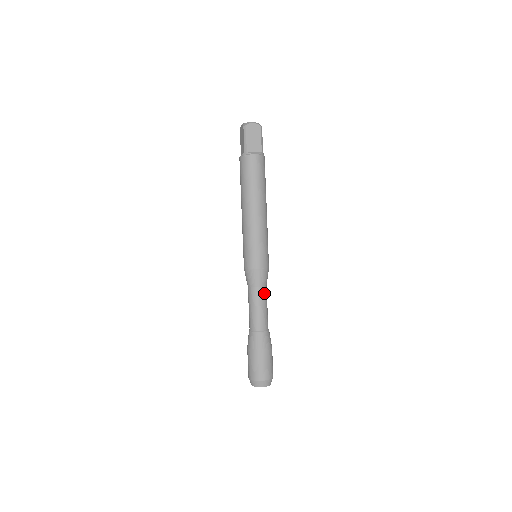
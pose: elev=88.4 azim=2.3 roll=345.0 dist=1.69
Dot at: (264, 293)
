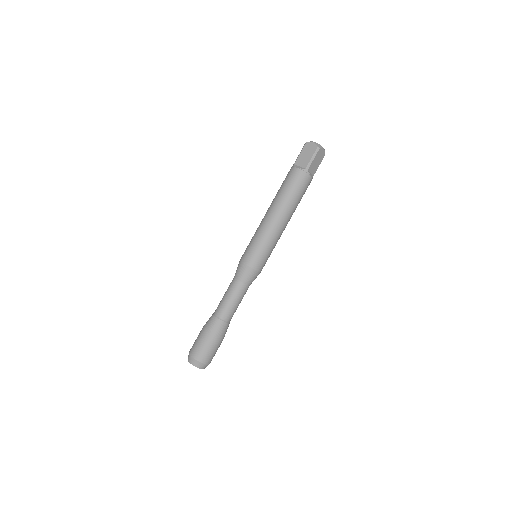
Dot at: (238, 287)
